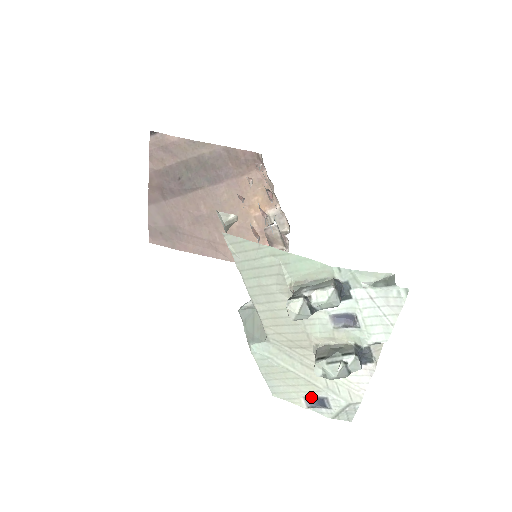
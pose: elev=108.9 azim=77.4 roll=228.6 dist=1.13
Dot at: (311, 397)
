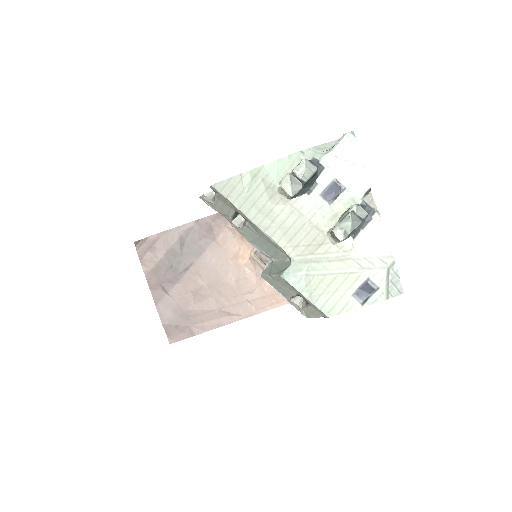
Dot at: (357, 290)
